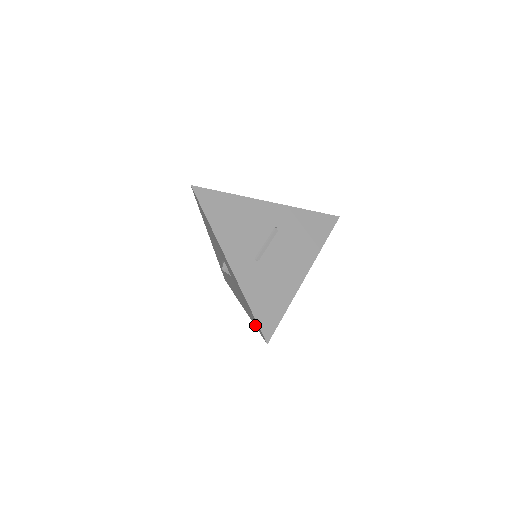
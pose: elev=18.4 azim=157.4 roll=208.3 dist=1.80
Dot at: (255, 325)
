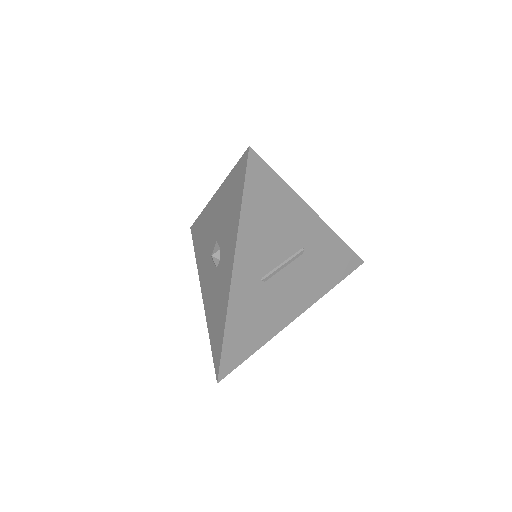
Dot at: (211, 341)
